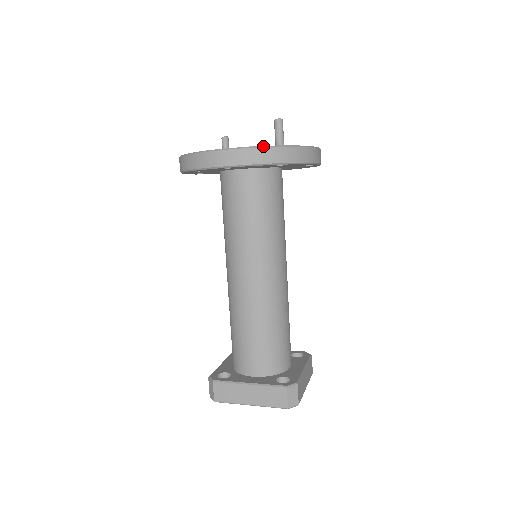
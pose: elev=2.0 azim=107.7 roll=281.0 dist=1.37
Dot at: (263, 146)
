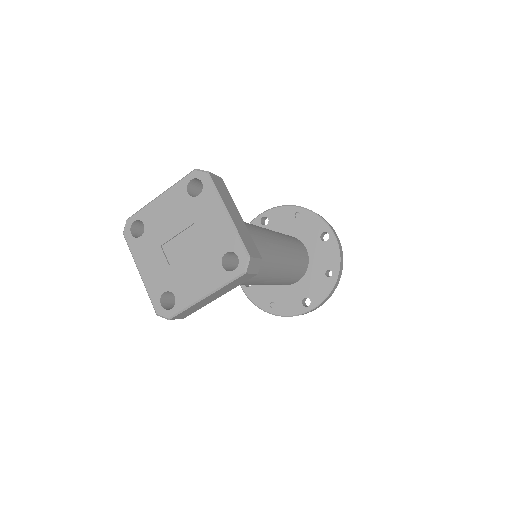
Dot at: occluded
